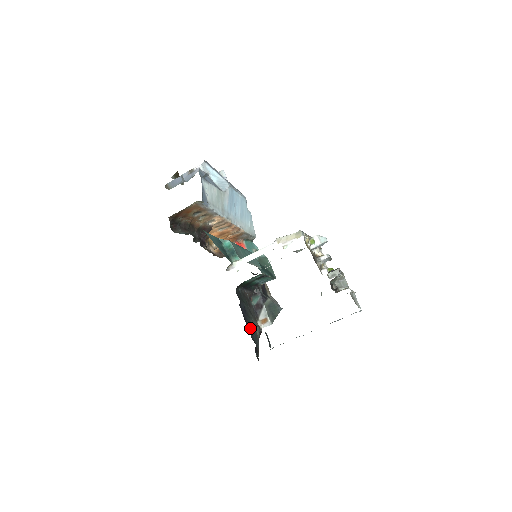
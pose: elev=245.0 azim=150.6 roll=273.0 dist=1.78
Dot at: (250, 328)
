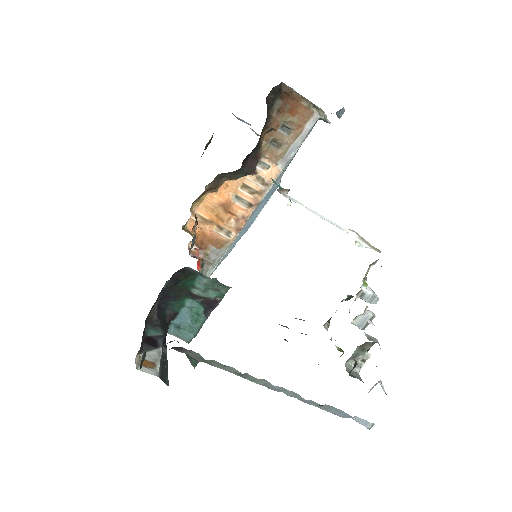
Dot at: occluded
